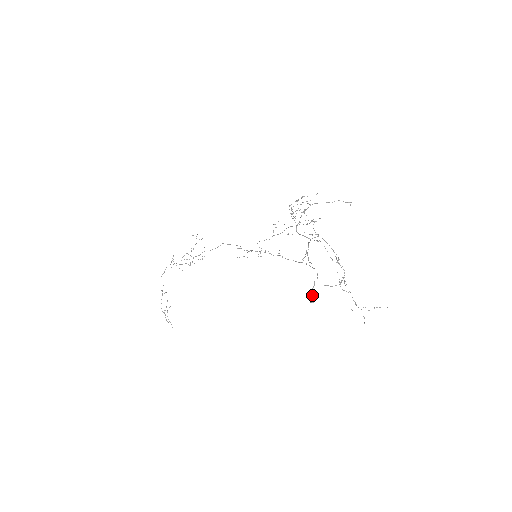
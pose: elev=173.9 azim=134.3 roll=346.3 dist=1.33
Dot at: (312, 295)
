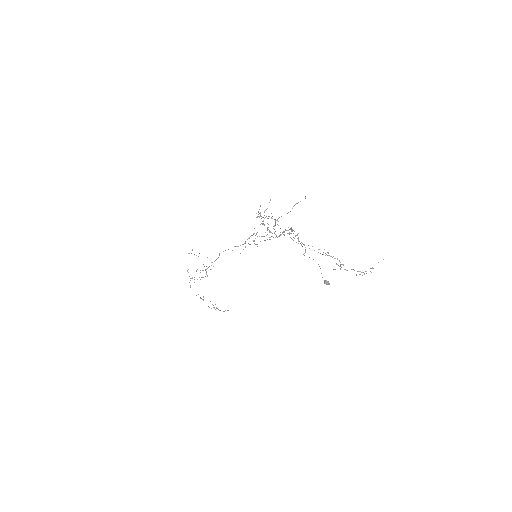
Dot at: (325, 281)
